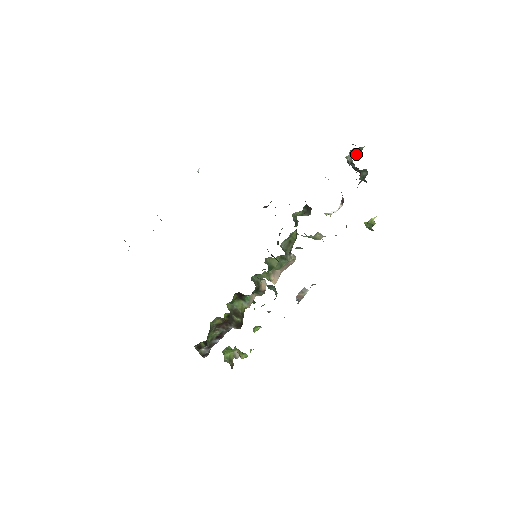
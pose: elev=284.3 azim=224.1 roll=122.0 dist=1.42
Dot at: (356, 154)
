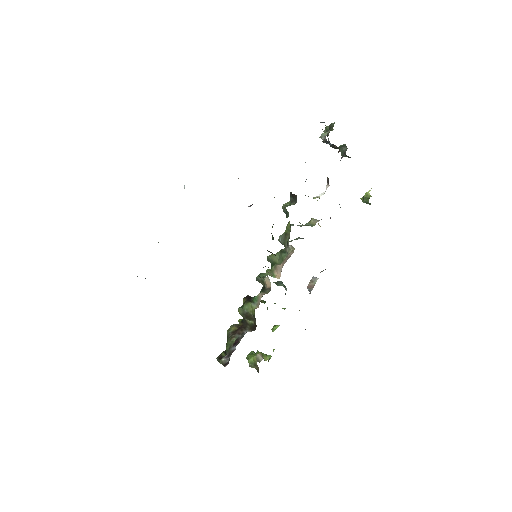
Dot at: (329, 131)
